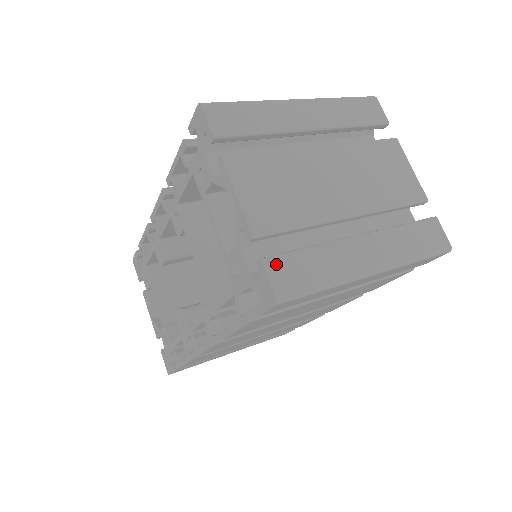
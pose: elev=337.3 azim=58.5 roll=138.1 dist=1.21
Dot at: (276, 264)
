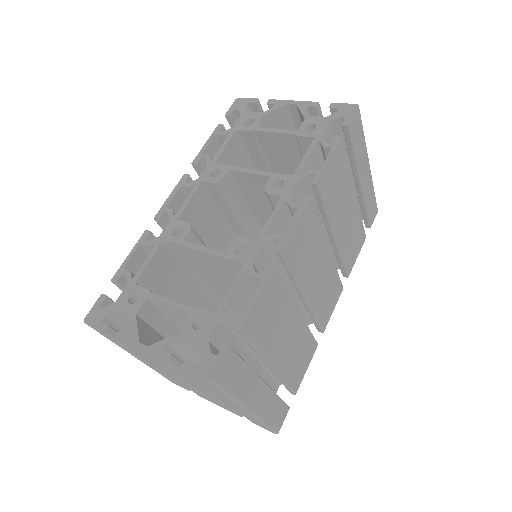
Dot at: occluded
